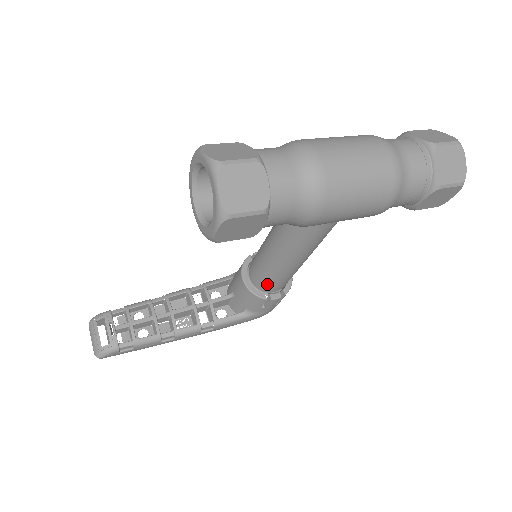
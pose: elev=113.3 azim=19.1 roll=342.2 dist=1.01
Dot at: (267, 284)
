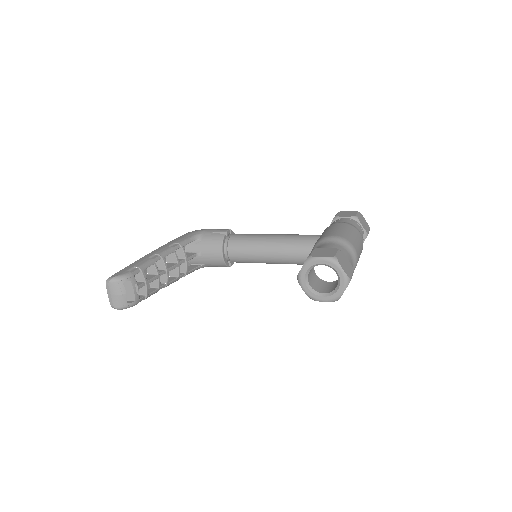
Dot at: (239, 262)
